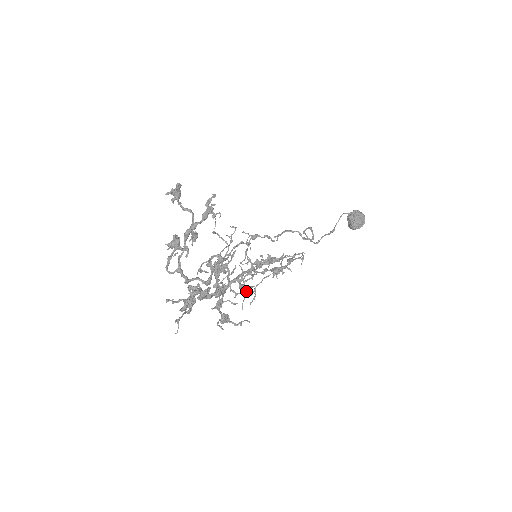
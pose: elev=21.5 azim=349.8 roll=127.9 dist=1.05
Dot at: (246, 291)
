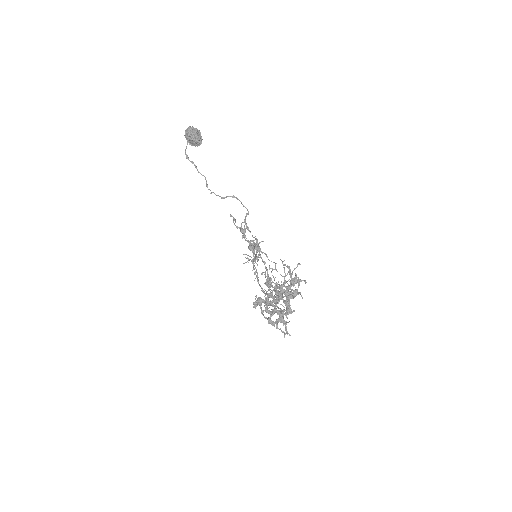
Dot at: occluded
